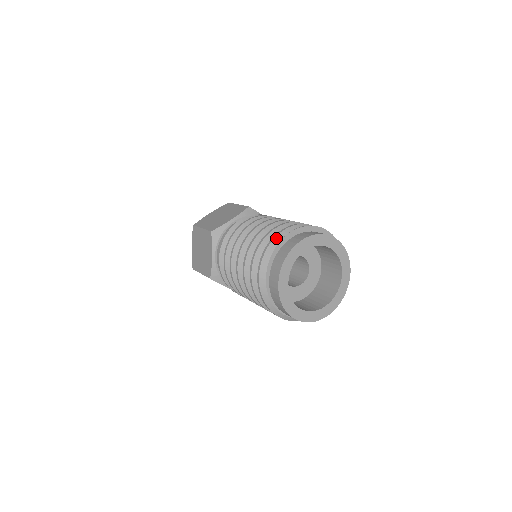
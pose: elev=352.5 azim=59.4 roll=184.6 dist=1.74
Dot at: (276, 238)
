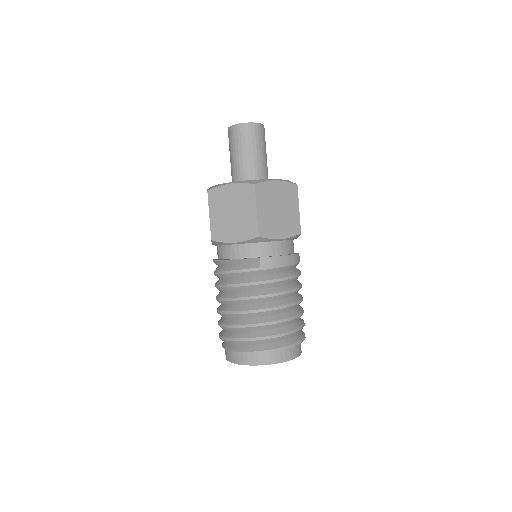
Dot at: (236, 342)
